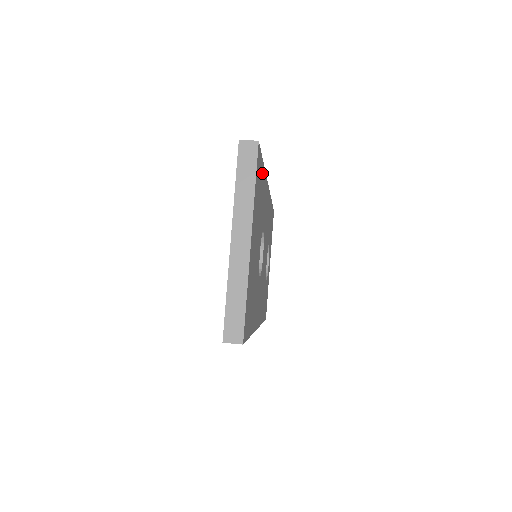
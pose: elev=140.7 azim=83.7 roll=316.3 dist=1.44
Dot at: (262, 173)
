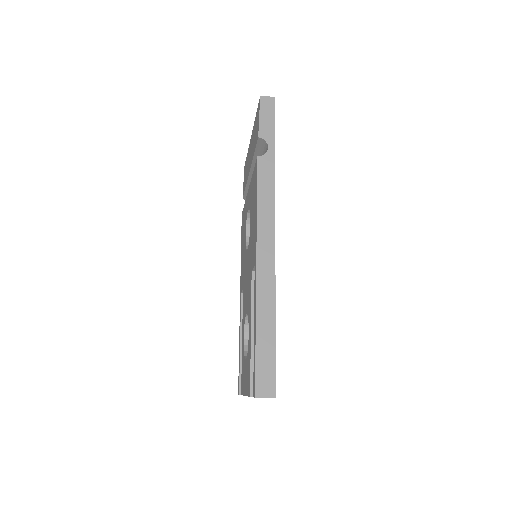
Dot at: occluded
